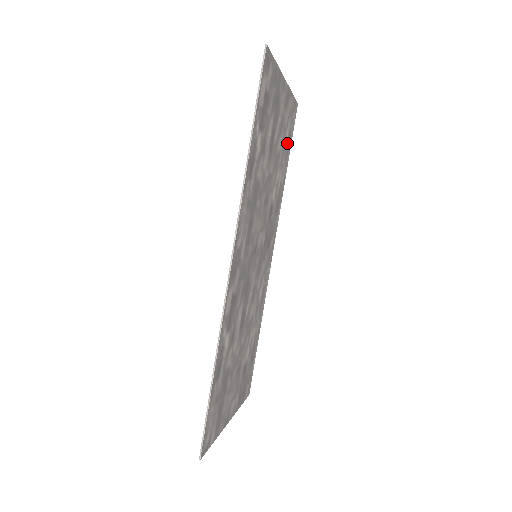
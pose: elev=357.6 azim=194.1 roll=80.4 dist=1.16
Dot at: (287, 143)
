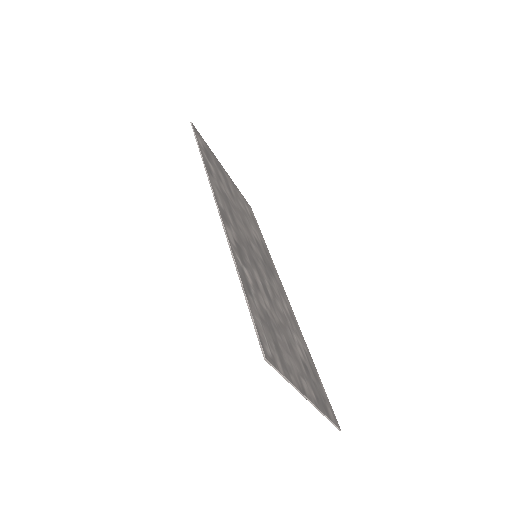
Dot at: (252, 219)
